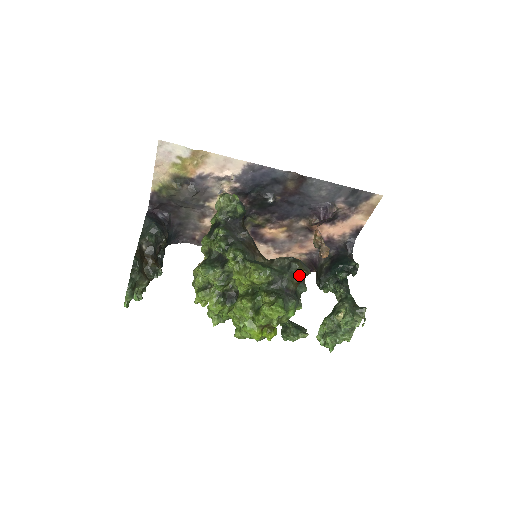
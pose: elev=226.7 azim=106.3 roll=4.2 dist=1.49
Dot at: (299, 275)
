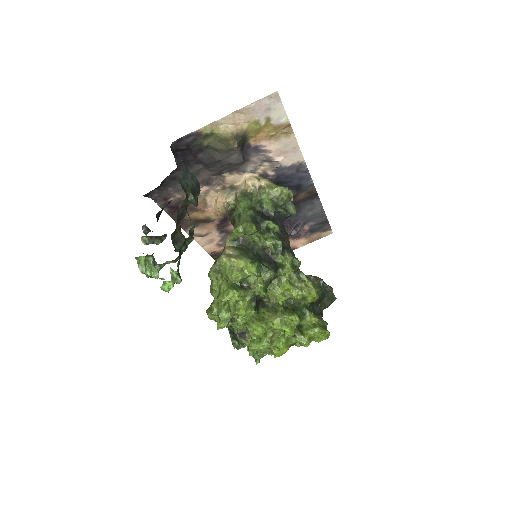
Dot at: (333, 301)
